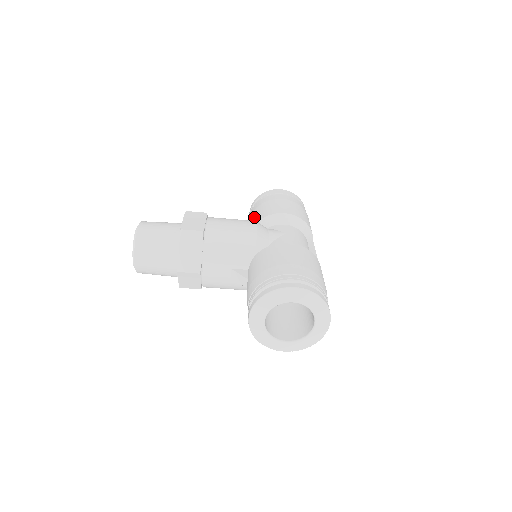
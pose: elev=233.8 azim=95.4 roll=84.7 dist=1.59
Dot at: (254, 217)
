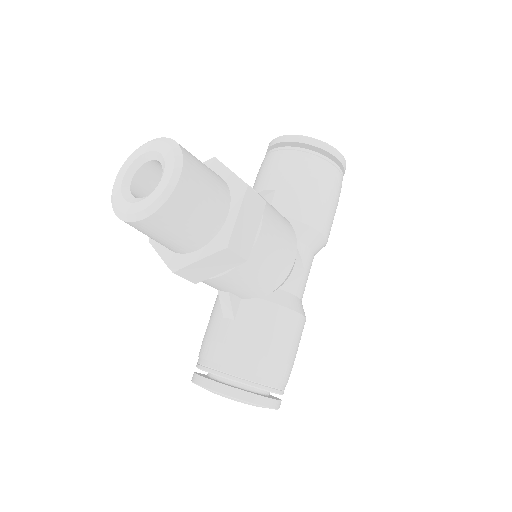
Dot at: (294, 195)
